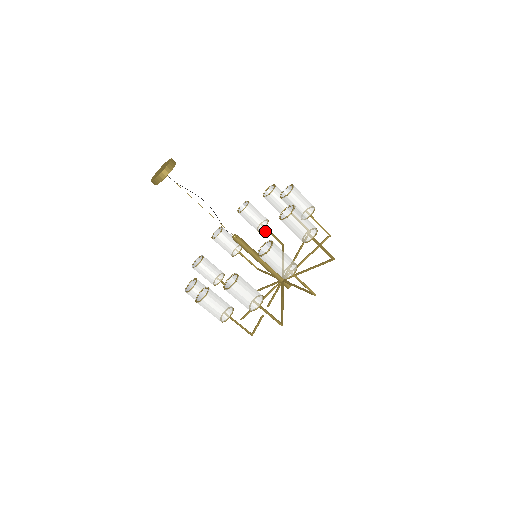
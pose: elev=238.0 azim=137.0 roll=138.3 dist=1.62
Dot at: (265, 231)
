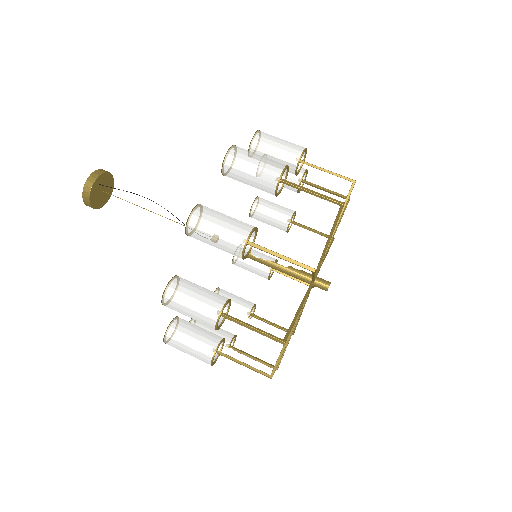
Dot at: (278, 273)
